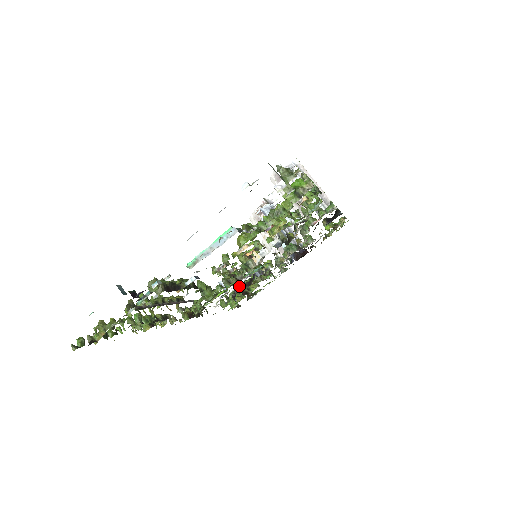
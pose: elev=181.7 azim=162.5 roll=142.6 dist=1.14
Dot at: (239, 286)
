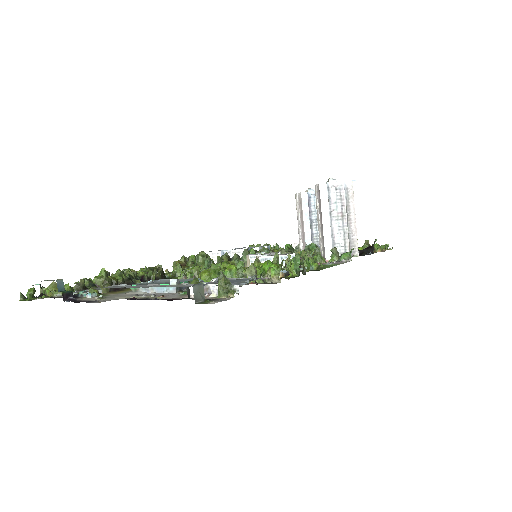
Dot at: occluded
